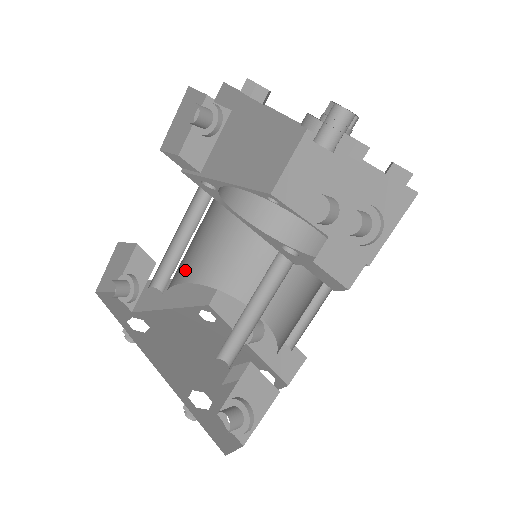
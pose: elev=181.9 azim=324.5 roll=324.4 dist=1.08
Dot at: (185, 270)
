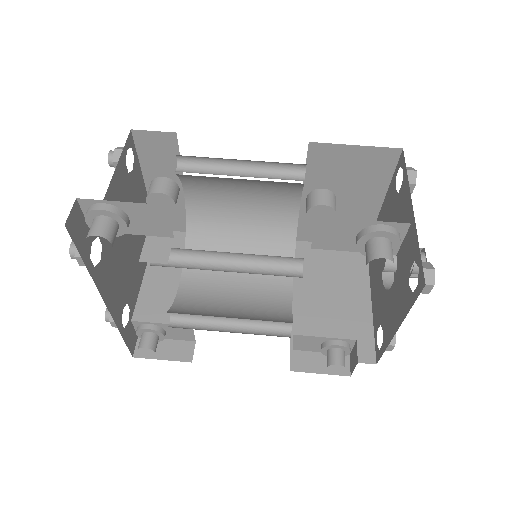
Dot at: occluded
